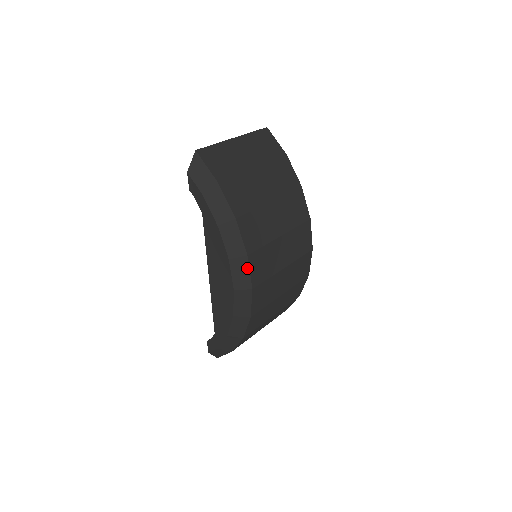
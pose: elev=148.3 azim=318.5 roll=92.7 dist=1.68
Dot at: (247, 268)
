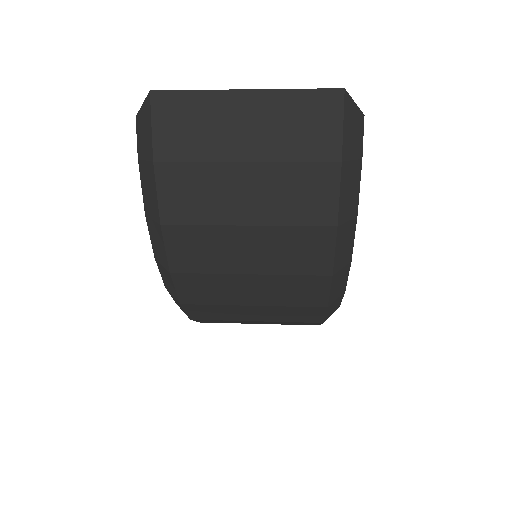
Dot at: (172, 283)
